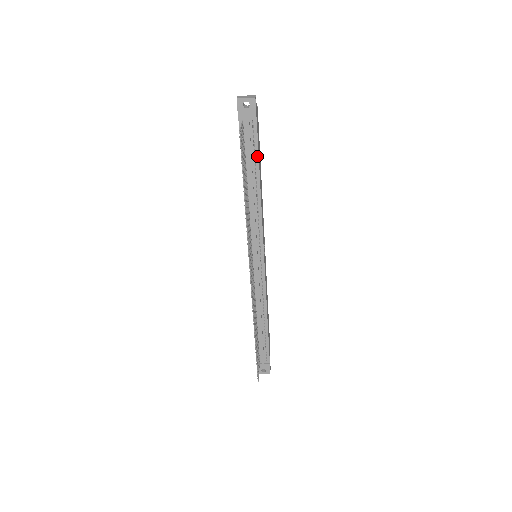
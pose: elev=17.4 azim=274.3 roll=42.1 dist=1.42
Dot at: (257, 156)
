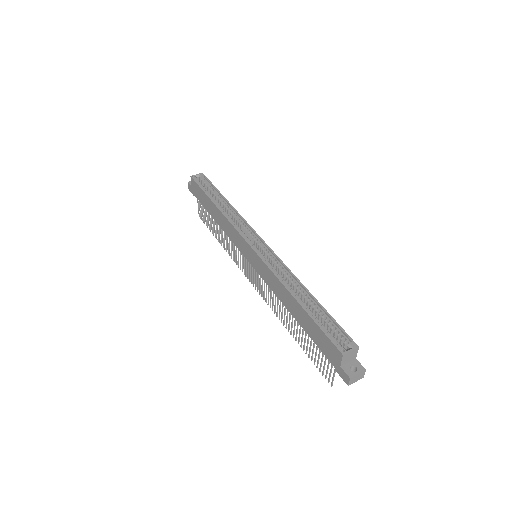
Dot at: occluded
